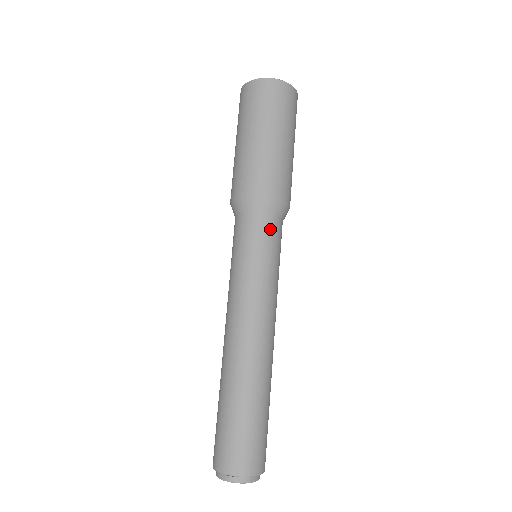
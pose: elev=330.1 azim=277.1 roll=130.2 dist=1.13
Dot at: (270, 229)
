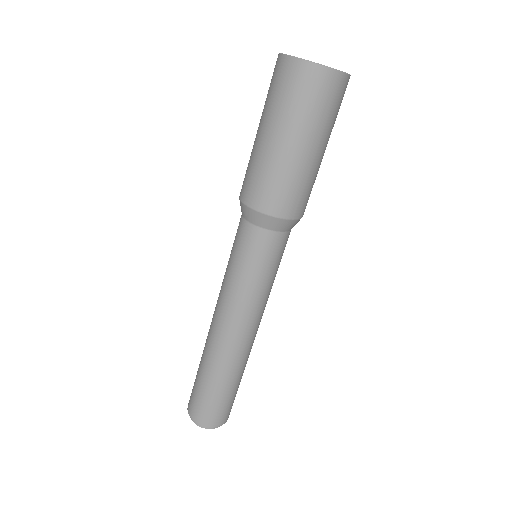
Dot at: (271, 245)
